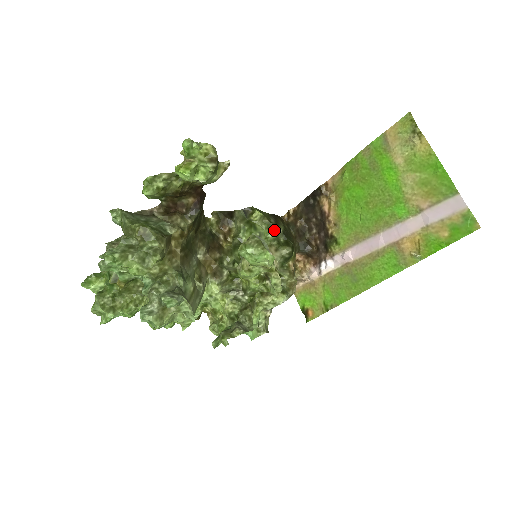
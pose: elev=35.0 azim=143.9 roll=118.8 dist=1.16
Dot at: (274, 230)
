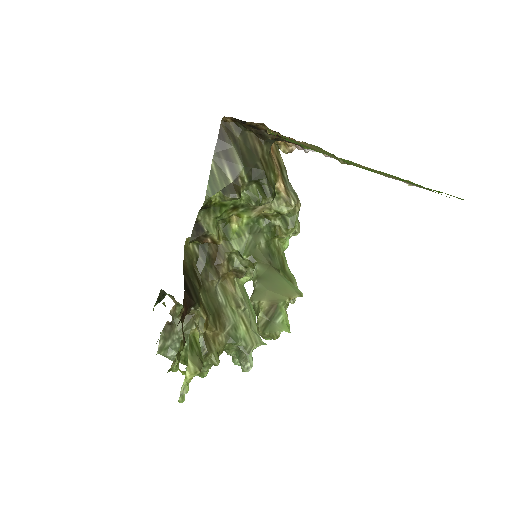
Dot at: (241, 191)
